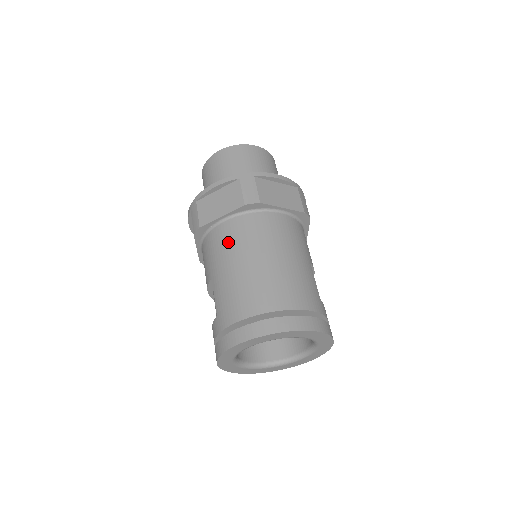
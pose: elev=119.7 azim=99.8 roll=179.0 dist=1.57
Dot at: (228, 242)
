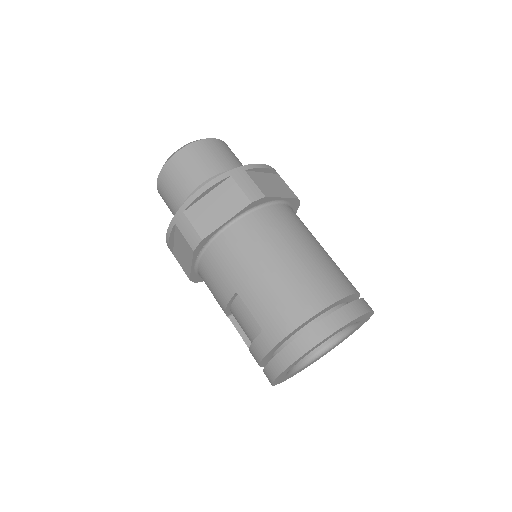
Dot at: (245, 247)
